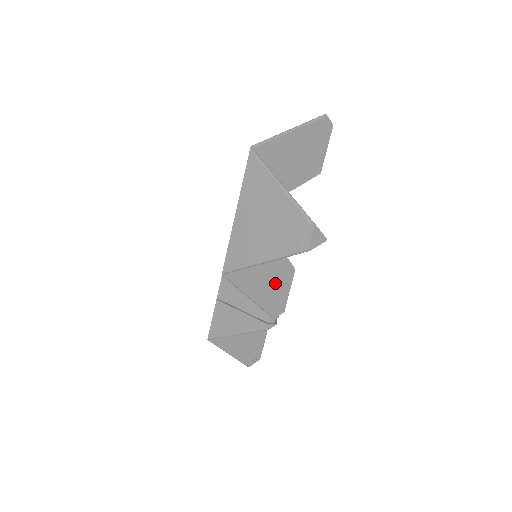
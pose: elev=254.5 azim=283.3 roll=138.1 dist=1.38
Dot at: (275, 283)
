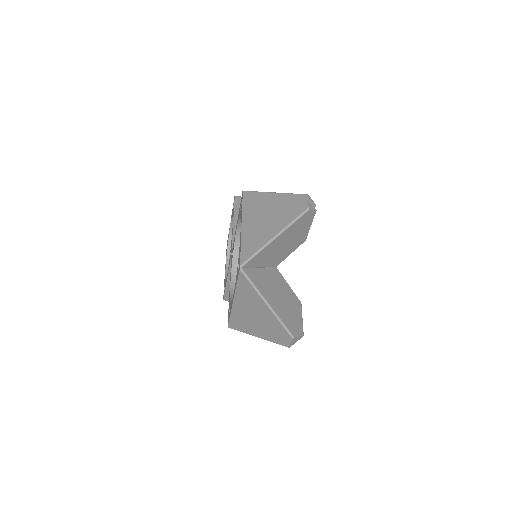
Dot at: occluded
